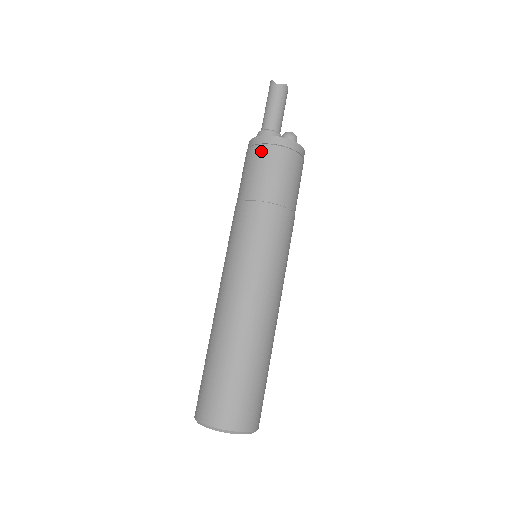
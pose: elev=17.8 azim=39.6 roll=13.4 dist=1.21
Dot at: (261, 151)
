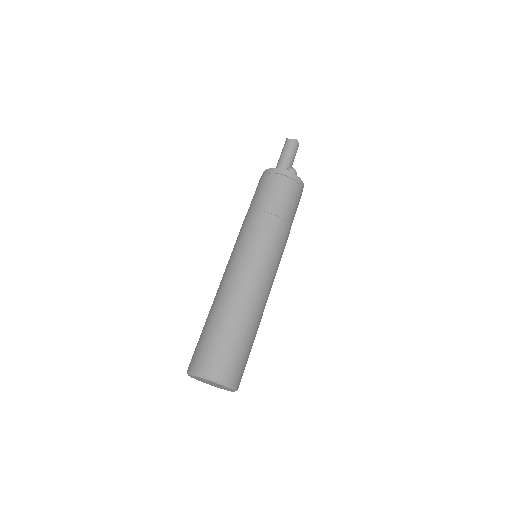
Dot at: (264, 179)
